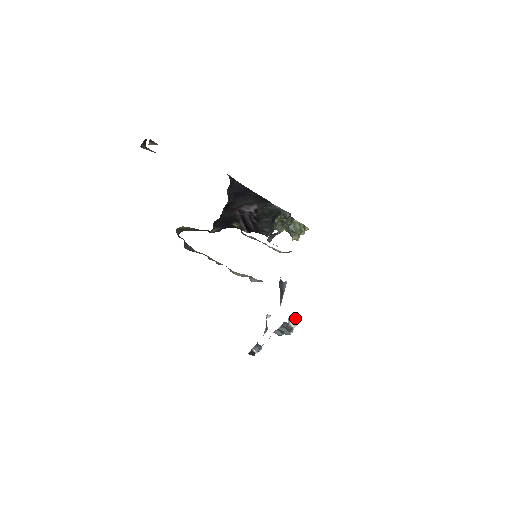
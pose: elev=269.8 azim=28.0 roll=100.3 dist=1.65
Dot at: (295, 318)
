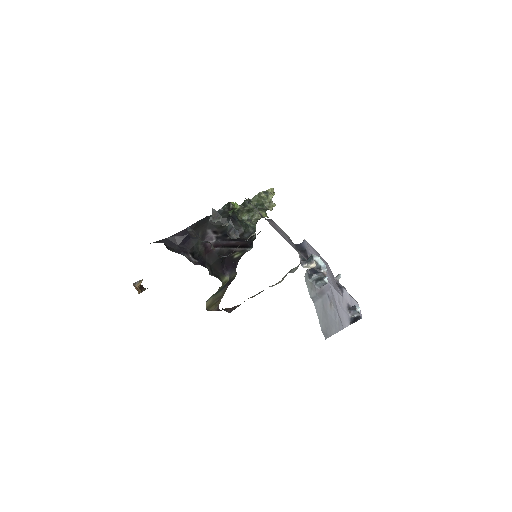
Dot at: (309, 258)
